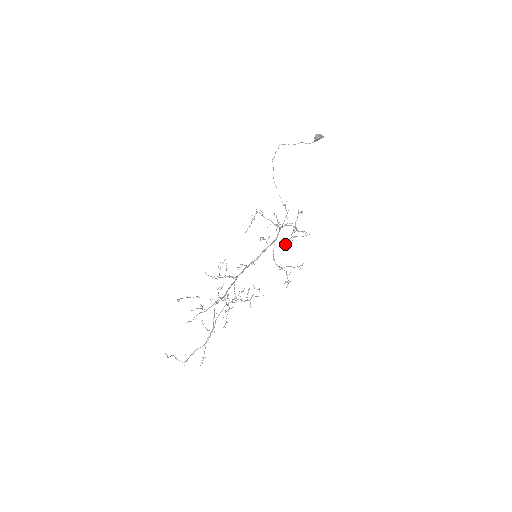
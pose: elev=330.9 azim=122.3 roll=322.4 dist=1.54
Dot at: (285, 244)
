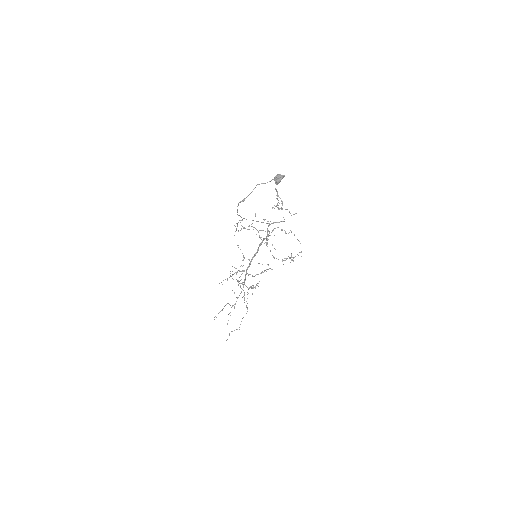
Dot at: (272, 207)
